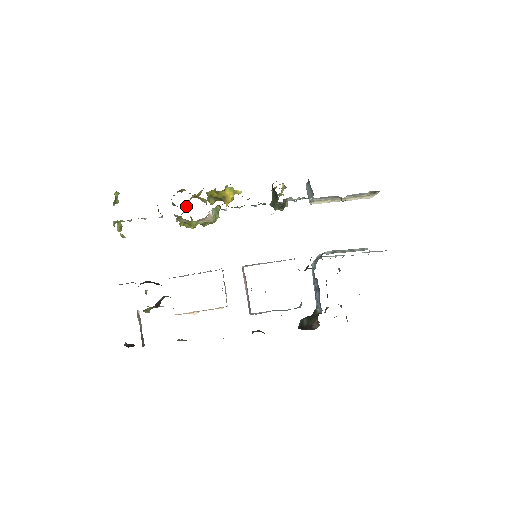
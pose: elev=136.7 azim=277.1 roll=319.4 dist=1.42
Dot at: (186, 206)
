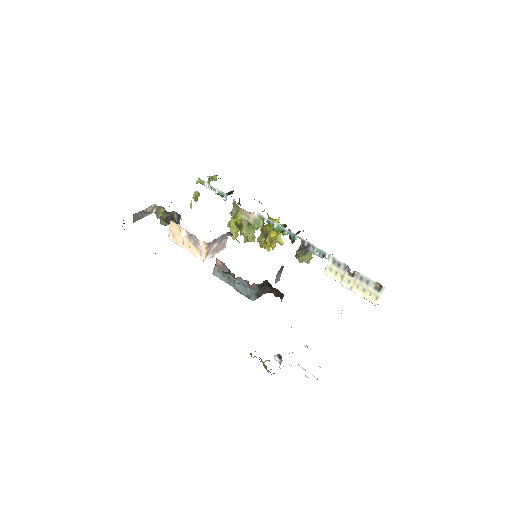
Dot at: occluded
